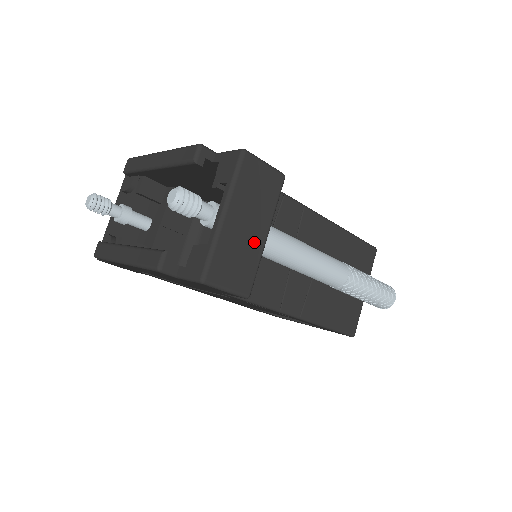
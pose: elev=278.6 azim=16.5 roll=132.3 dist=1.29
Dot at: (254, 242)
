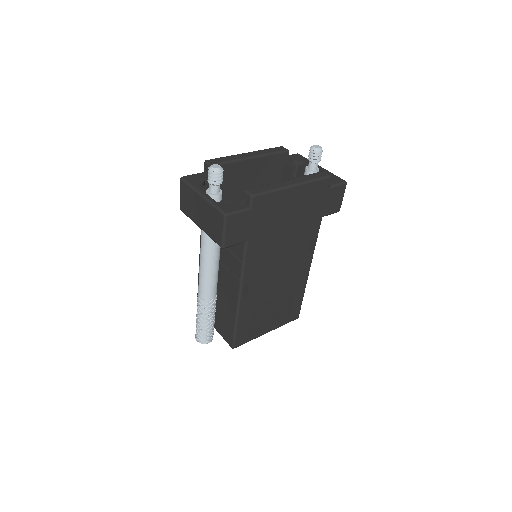
Dot at: occluded
